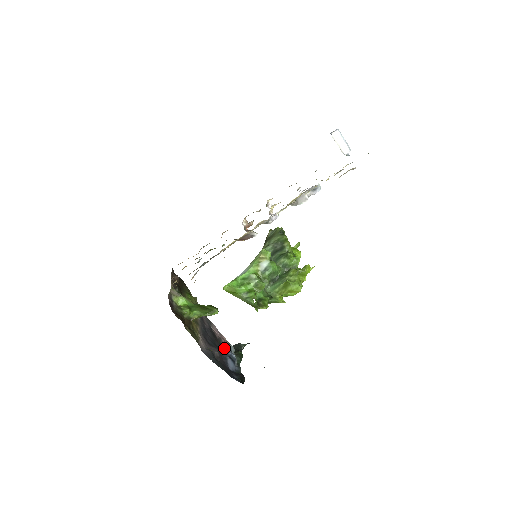
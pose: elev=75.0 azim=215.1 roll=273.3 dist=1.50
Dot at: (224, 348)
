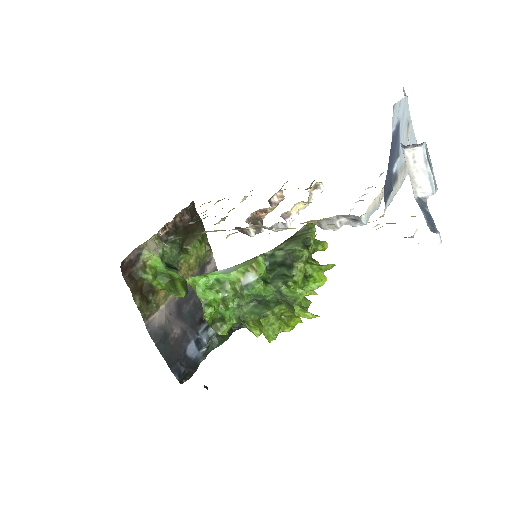
Dot at: (202, 324)
